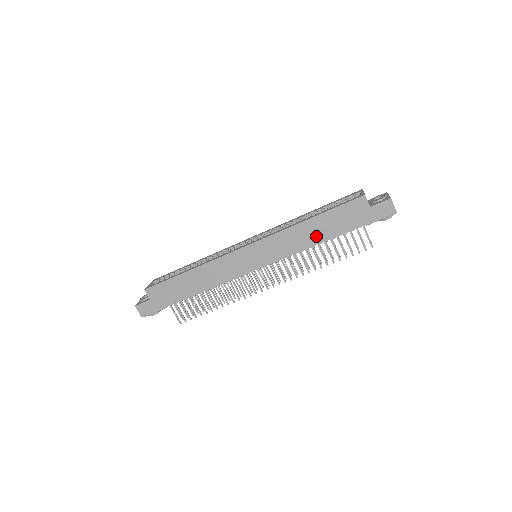
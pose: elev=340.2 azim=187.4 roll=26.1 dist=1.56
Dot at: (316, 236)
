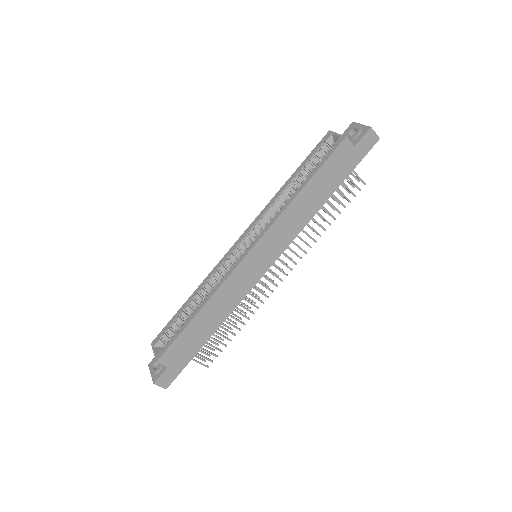
Dot at: (314, 203)
